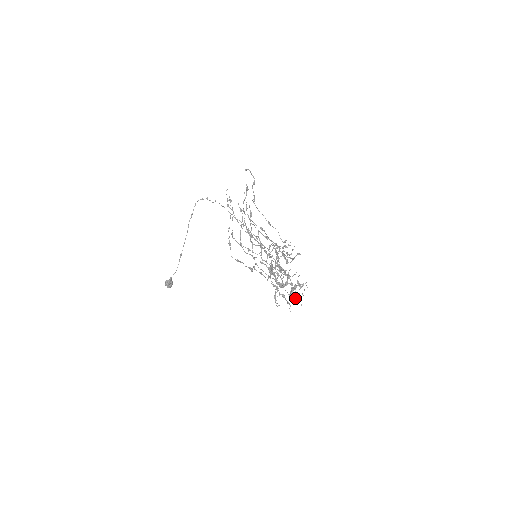
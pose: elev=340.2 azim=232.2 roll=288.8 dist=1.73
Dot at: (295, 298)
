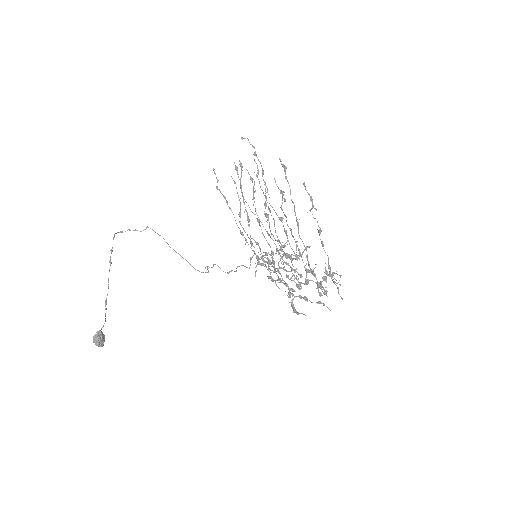
Dot at: (326, 294)
